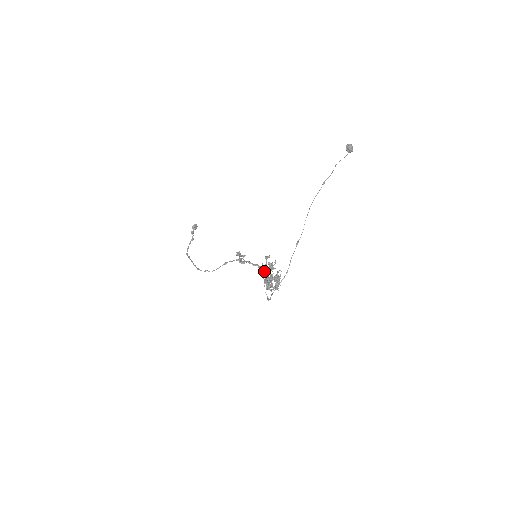
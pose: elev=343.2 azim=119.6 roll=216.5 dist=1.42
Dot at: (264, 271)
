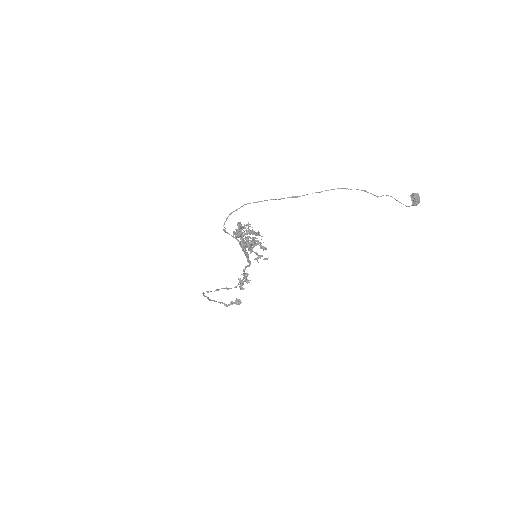
Dot at: occluded
